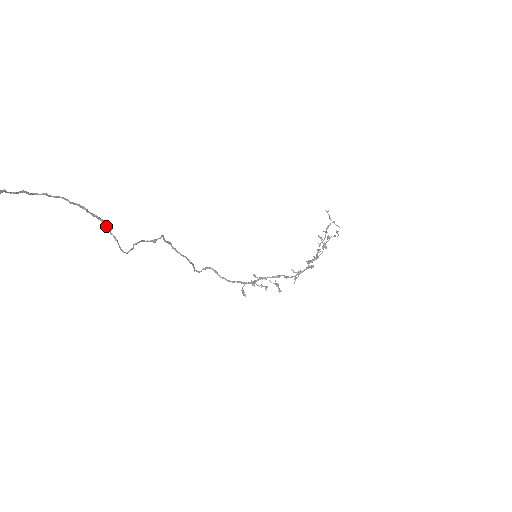
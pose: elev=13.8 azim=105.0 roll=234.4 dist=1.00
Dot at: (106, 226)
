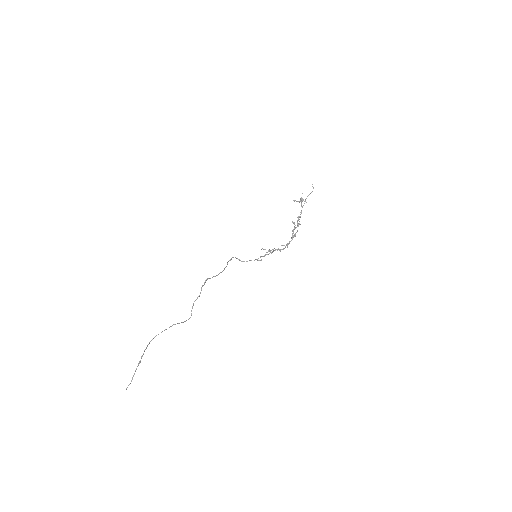
Dot at: occluded
